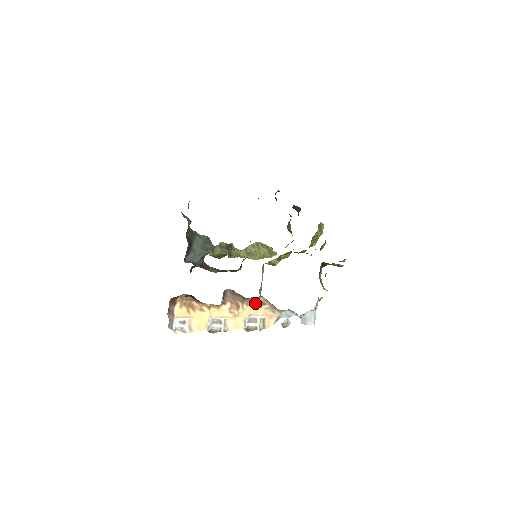
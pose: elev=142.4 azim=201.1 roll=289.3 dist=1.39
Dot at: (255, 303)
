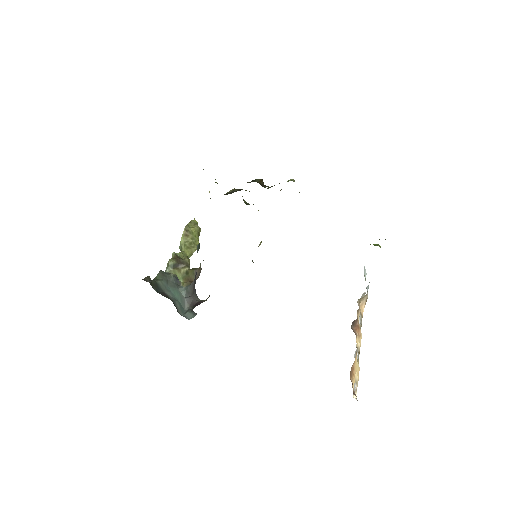
Dot at: (359, 310)
